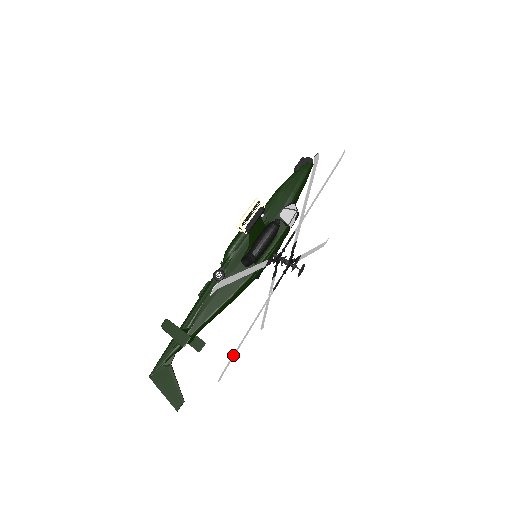
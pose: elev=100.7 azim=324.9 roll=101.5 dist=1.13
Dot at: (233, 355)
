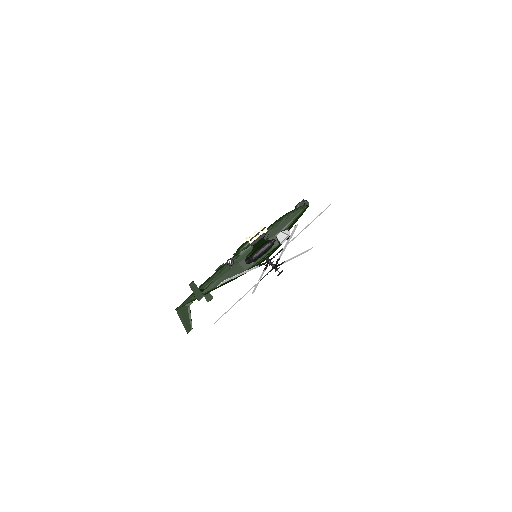
Dot at: (226, 311)
